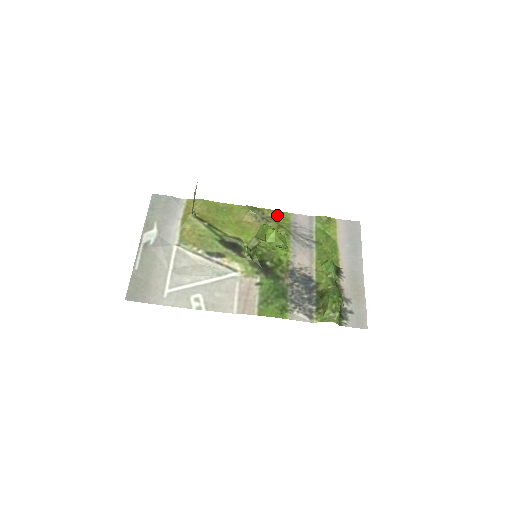
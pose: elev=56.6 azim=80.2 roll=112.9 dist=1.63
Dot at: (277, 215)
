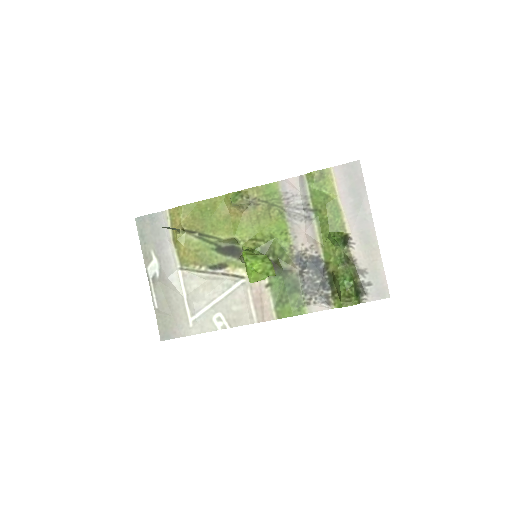
Dot at: (263, 191)
